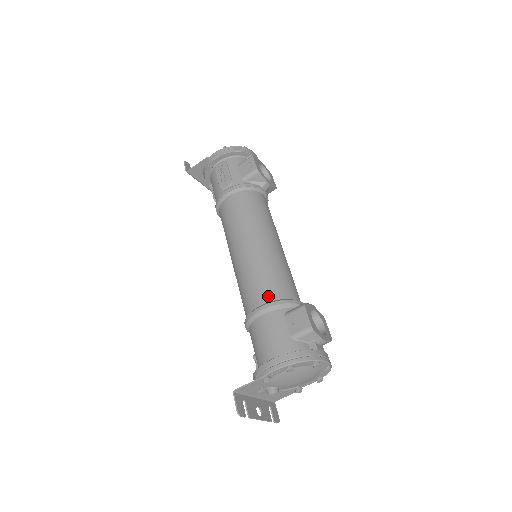
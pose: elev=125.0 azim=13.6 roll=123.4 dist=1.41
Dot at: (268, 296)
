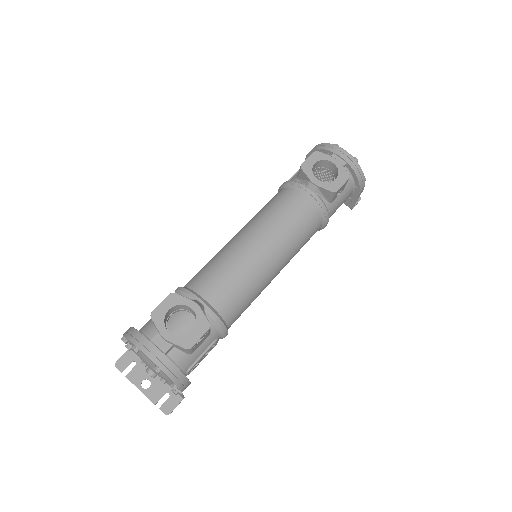
Dot at: (188, 282)
